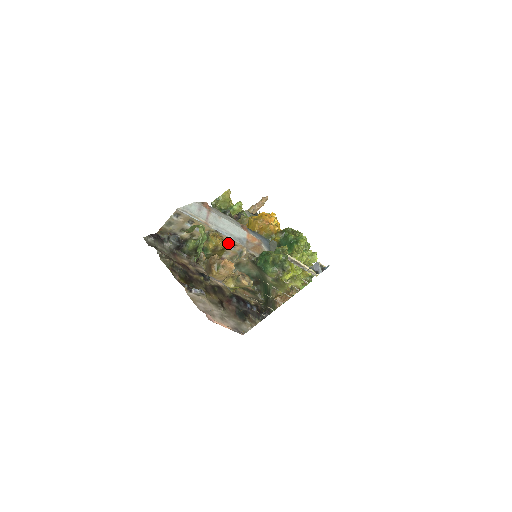
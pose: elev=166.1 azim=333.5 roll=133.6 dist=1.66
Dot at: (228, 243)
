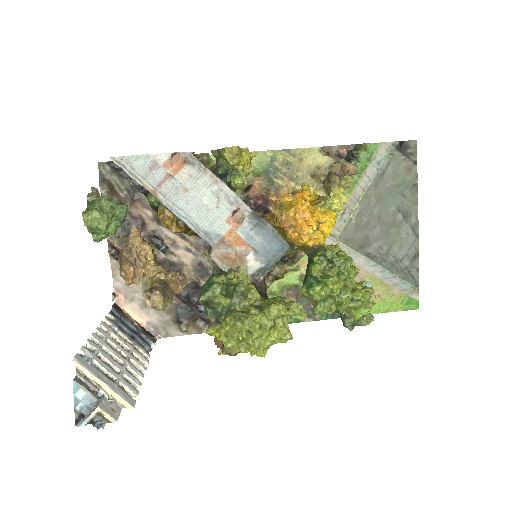
Dot at: occluded
